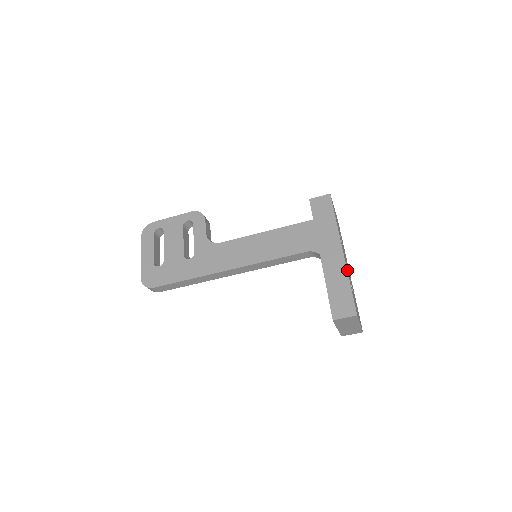
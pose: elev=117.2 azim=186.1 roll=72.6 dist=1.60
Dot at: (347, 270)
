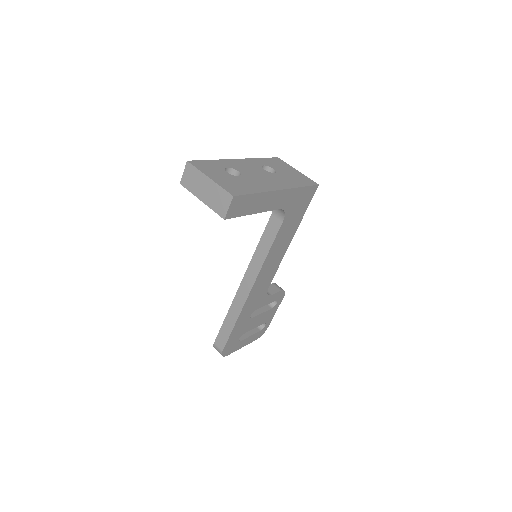
Dot at: (226, 161)
